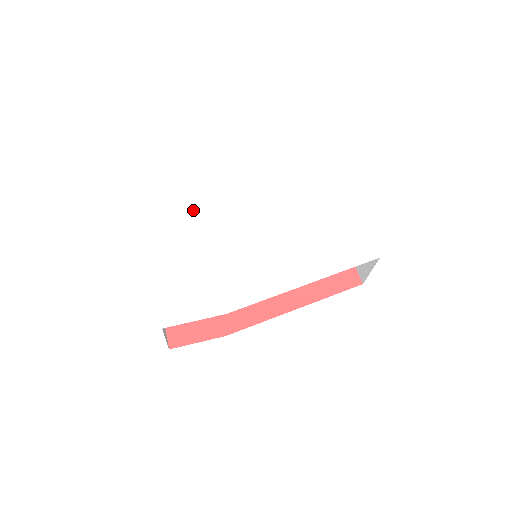
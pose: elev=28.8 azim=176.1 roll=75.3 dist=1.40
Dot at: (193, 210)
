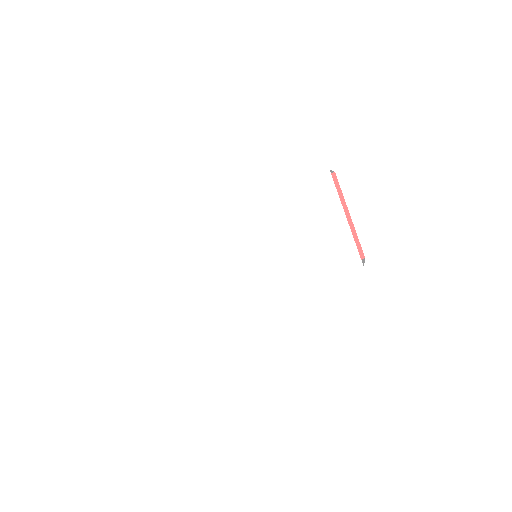
Dot at: (189, 234)
